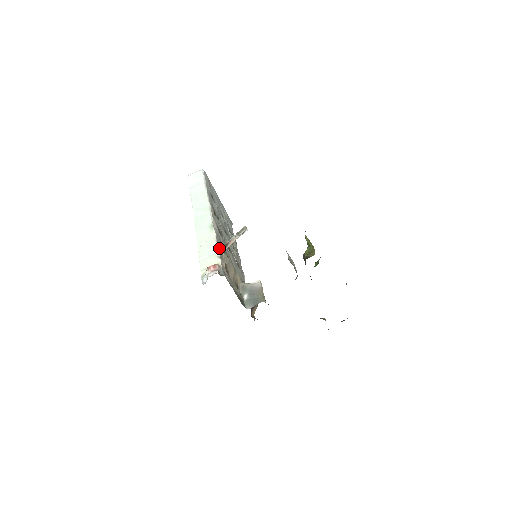
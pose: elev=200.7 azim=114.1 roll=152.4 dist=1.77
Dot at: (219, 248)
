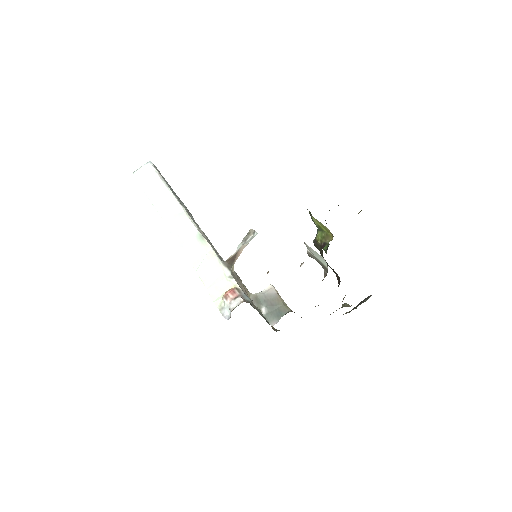
Dot at: (225, 265)
